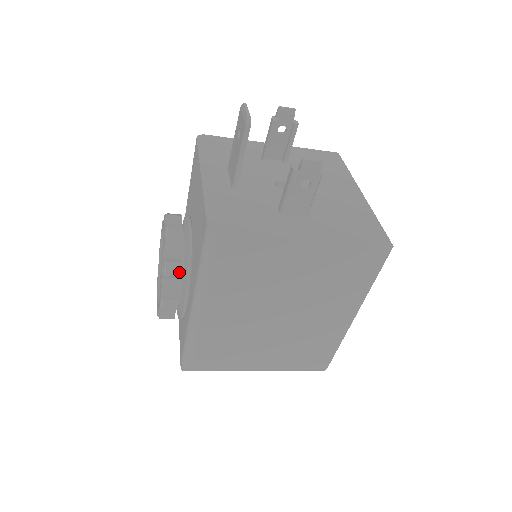
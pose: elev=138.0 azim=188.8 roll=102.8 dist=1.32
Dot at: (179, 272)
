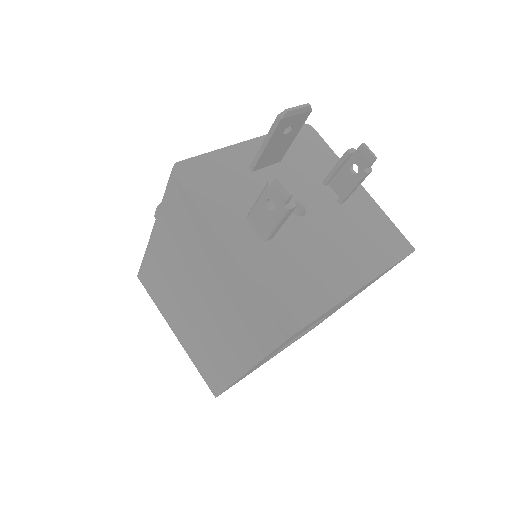
Dot at: occluded
